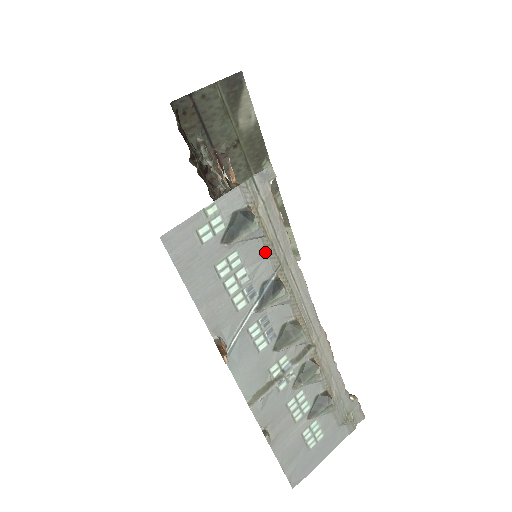
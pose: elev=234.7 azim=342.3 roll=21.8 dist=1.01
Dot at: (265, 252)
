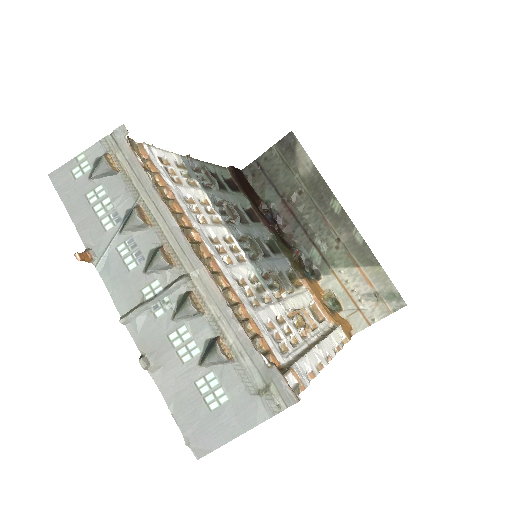
Dot at: (126, 186)
